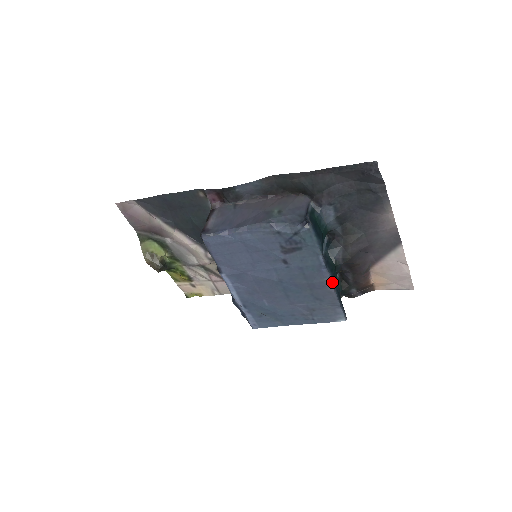
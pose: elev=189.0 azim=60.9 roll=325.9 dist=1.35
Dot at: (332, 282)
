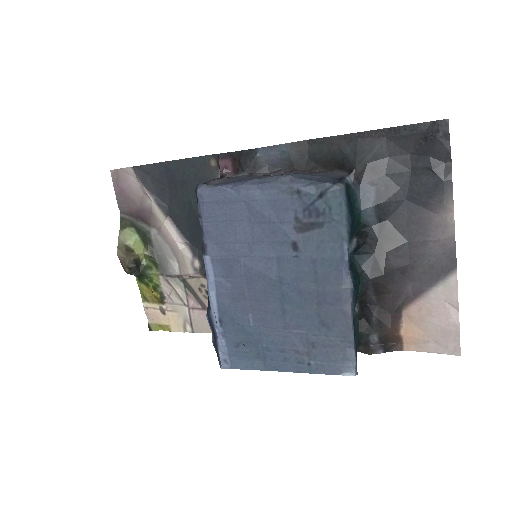
Dot at: (351, 295)
